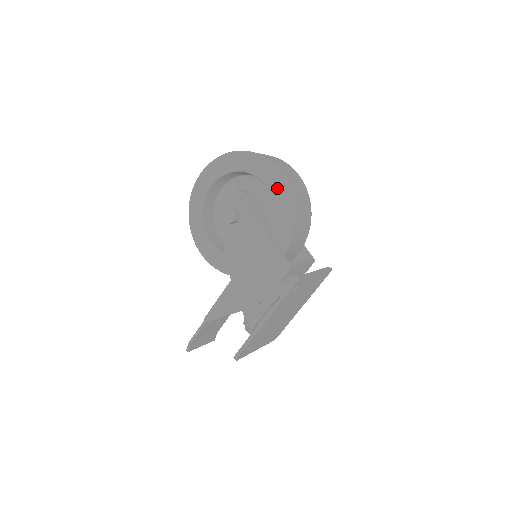
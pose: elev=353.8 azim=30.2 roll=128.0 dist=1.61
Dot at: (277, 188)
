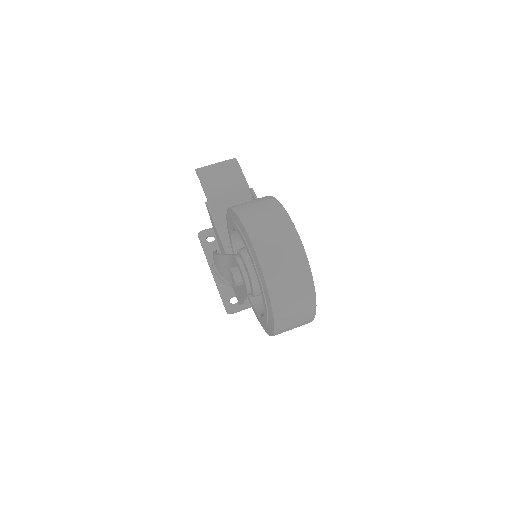
Dot at: (265, 325)
